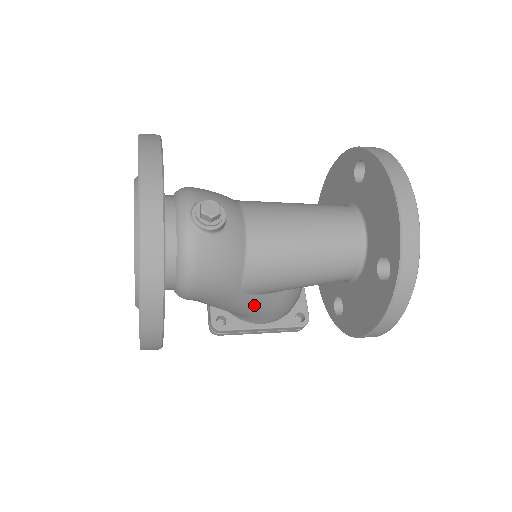
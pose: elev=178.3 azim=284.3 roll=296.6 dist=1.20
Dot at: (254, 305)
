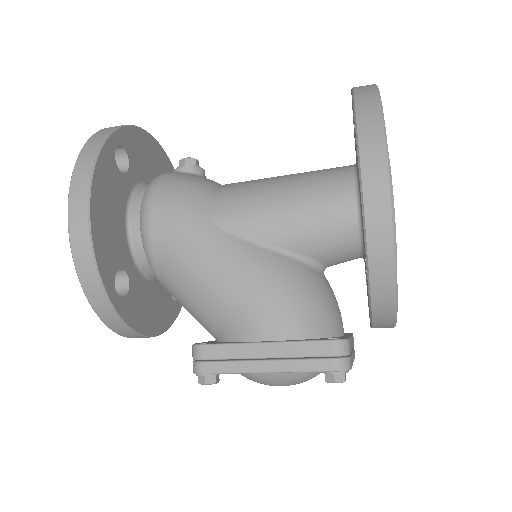
Dot at: (233, 258)
